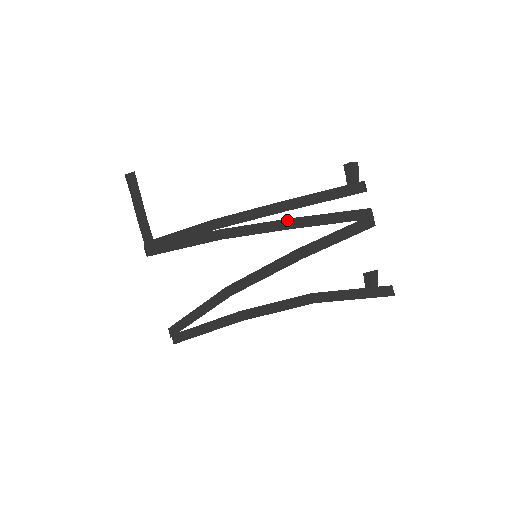
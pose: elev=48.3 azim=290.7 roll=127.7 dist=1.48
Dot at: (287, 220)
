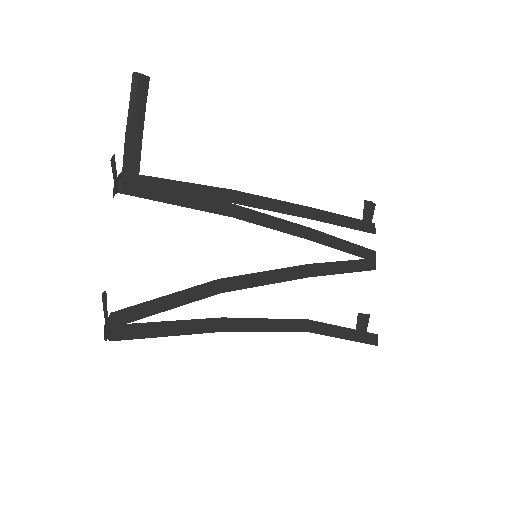
Dot at: (307, 228)
